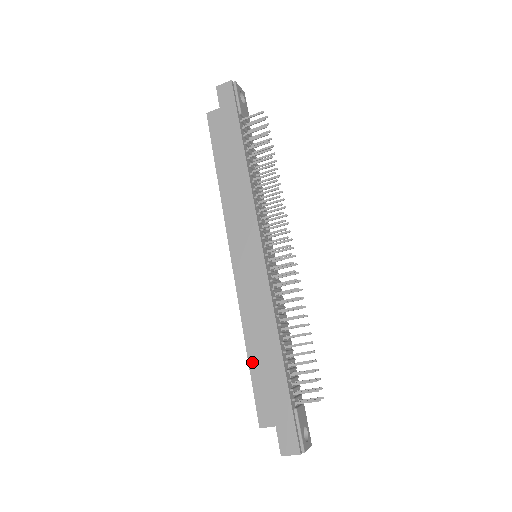
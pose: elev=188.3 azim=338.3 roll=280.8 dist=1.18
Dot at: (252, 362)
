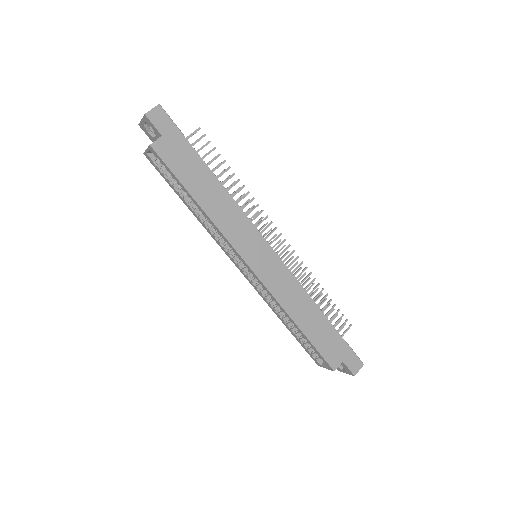
Dot at: (307, 333)
